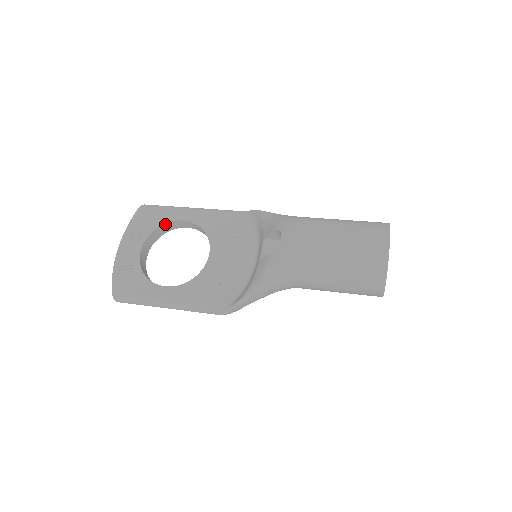
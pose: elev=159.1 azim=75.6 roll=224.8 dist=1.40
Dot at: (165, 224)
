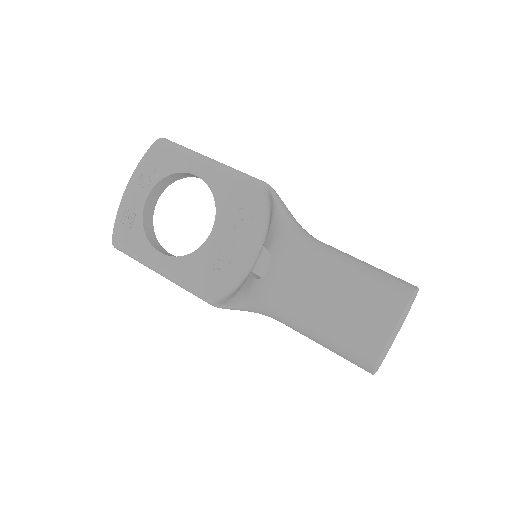
Dot at: (176, 173)
